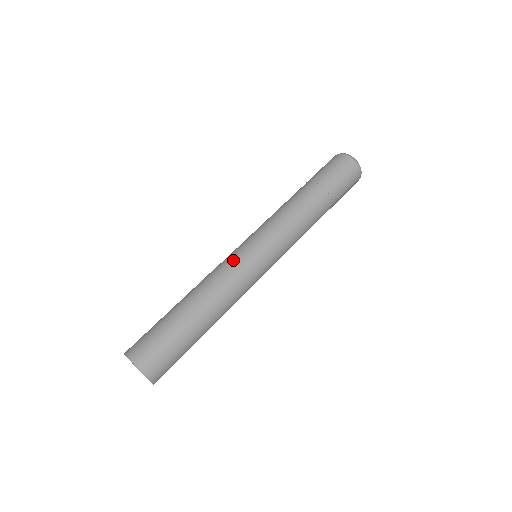
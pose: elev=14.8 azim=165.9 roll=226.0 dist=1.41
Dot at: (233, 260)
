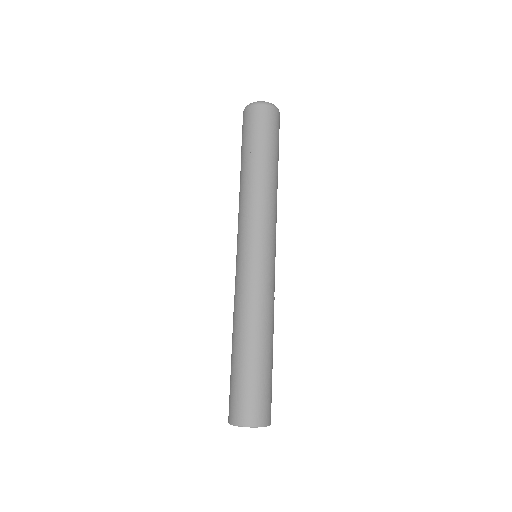
Dot at: (260, 279)
